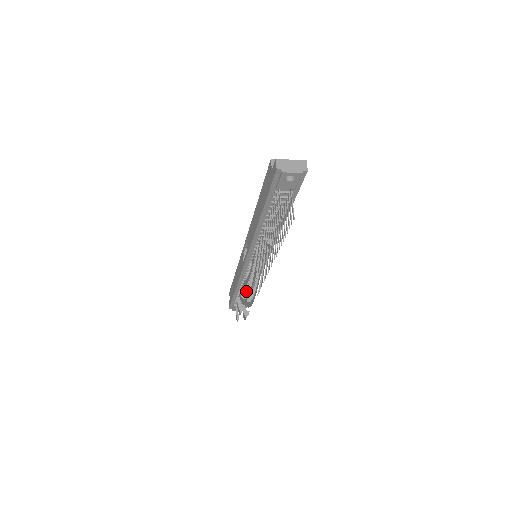
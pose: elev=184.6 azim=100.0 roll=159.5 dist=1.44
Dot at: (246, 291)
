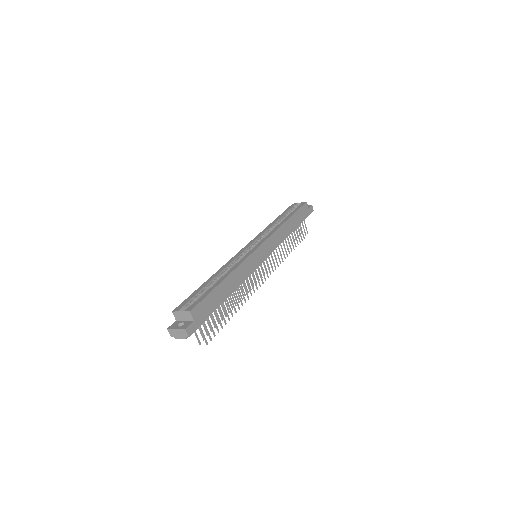
Dot at: occluded
